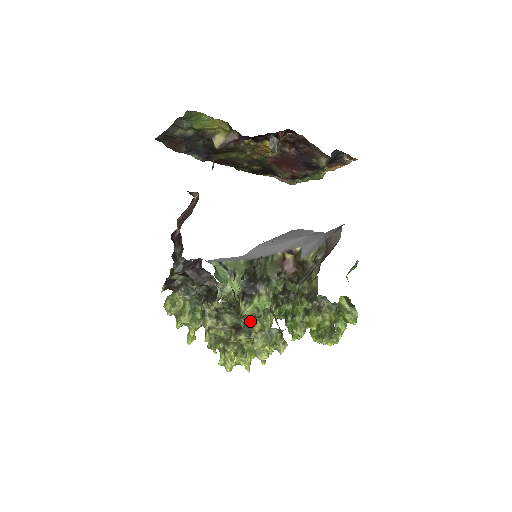
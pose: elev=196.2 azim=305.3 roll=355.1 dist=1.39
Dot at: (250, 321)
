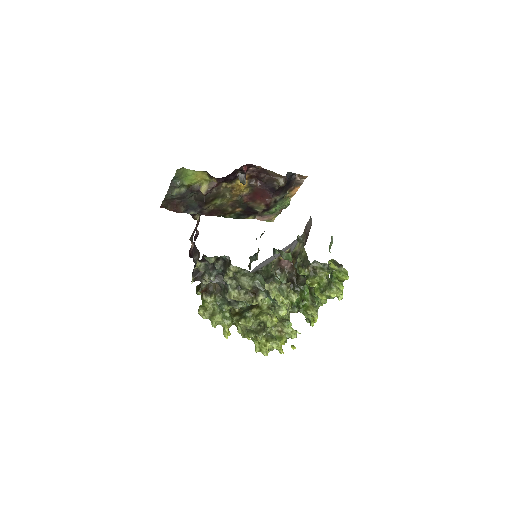
Dot at: (261, 278)
